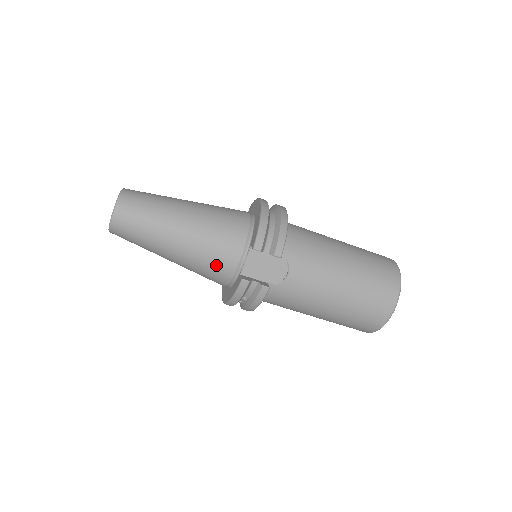
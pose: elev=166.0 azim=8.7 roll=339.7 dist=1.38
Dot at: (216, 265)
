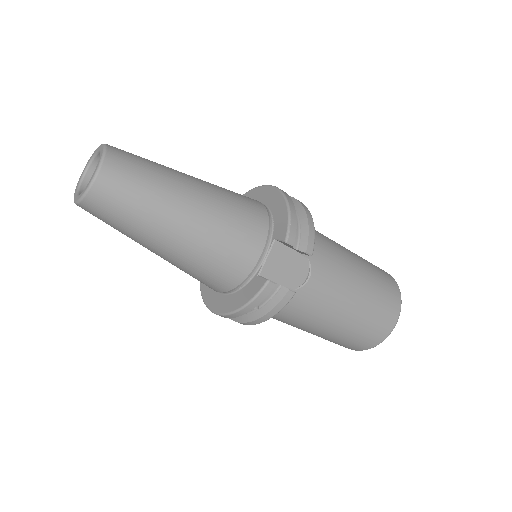
Dot at: (229, 261)
